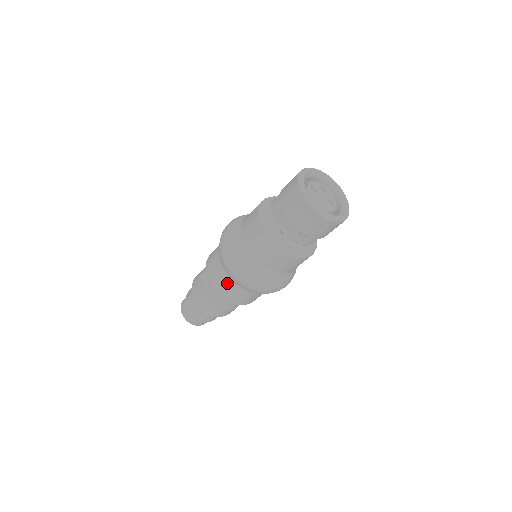
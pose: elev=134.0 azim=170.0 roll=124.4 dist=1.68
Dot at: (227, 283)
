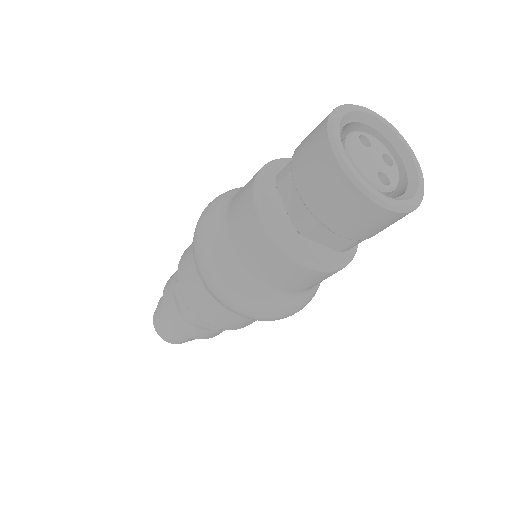
Dot at: (190, 257)
